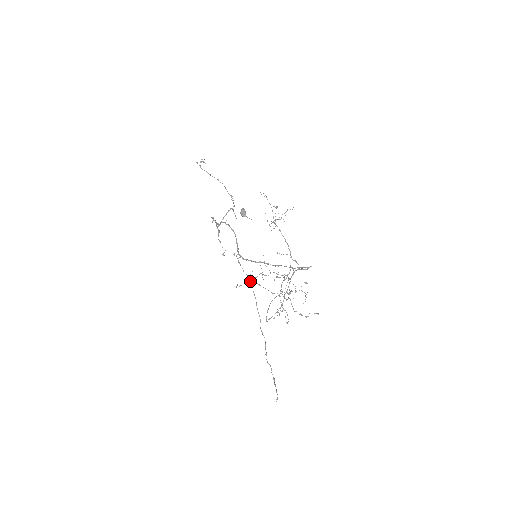
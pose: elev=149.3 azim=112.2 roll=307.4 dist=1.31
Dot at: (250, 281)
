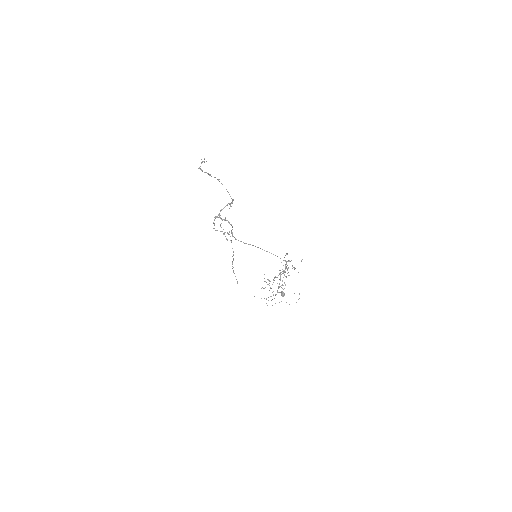
Dot at: occluded
